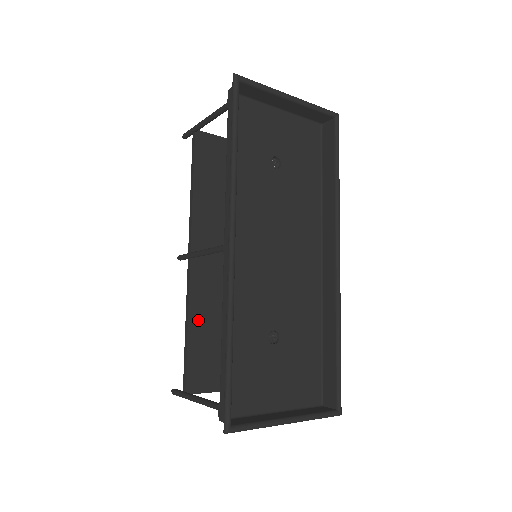
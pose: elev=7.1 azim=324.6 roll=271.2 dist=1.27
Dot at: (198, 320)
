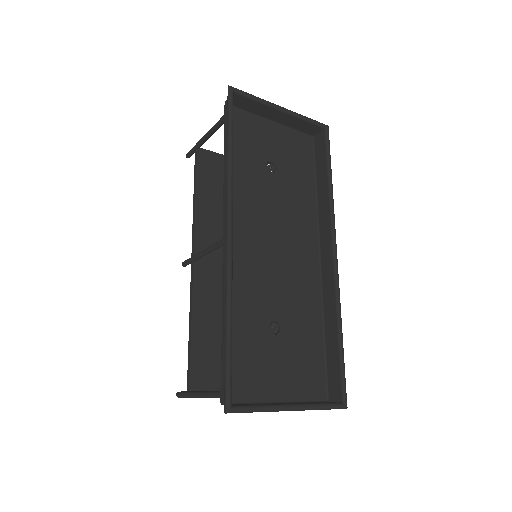
Dot at: (201, 321)
